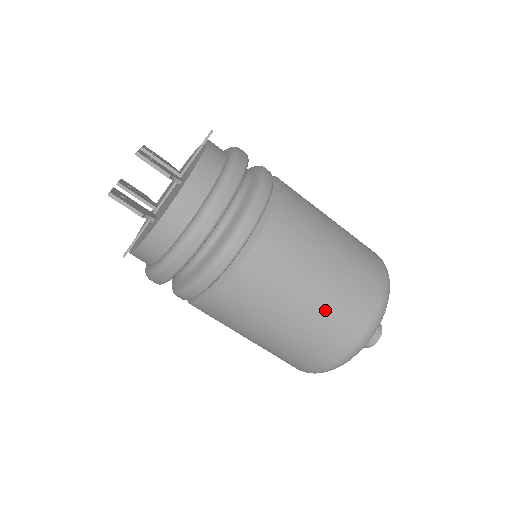
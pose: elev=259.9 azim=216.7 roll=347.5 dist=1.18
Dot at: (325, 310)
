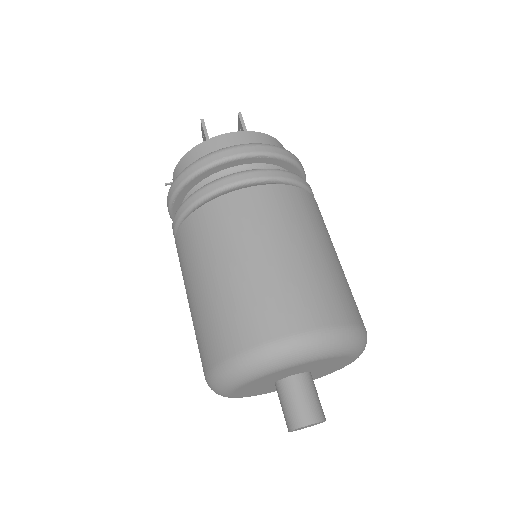
Dot at: (287, 276)
